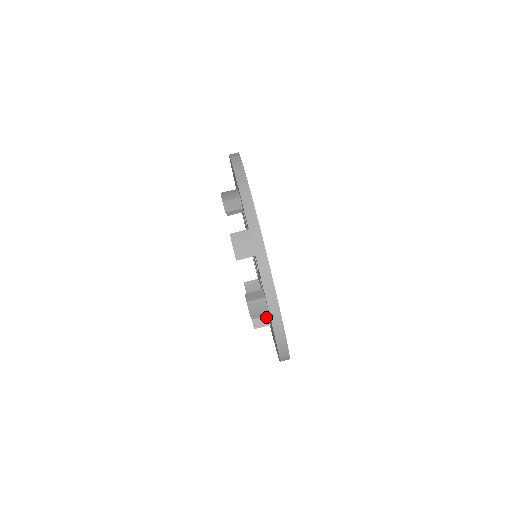
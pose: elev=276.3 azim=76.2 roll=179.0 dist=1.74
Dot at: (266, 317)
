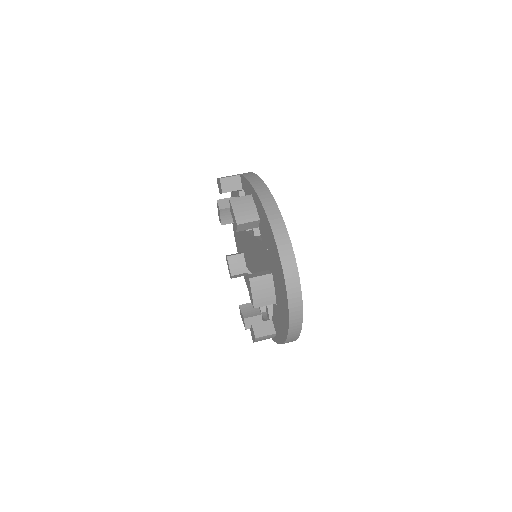
Dot at: (266, 271)
